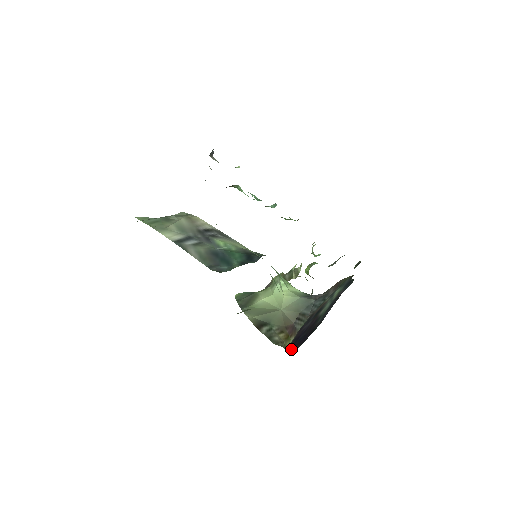
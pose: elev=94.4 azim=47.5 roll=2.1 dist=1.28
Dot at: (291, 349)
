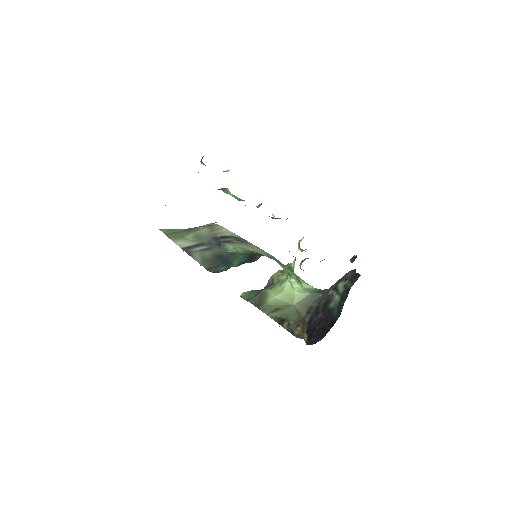
Dot at: (311, 341)
